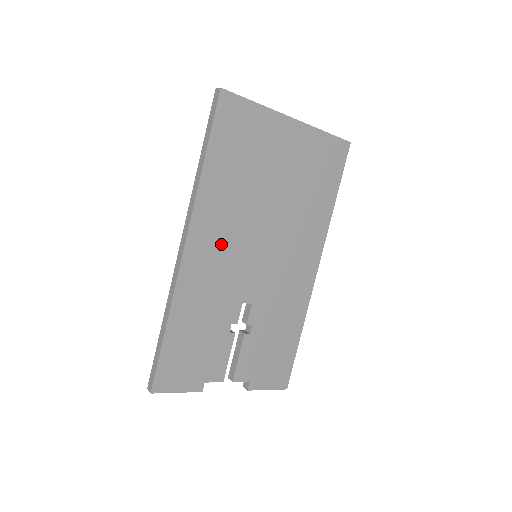
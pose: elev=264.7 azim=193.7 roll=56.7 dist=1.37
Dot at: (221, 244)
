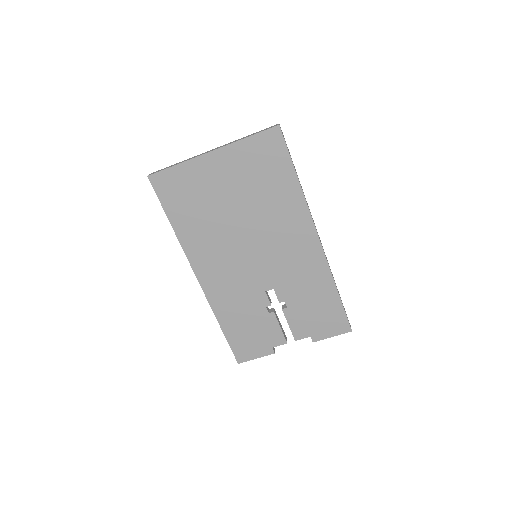
Dot at: (221, 265)
